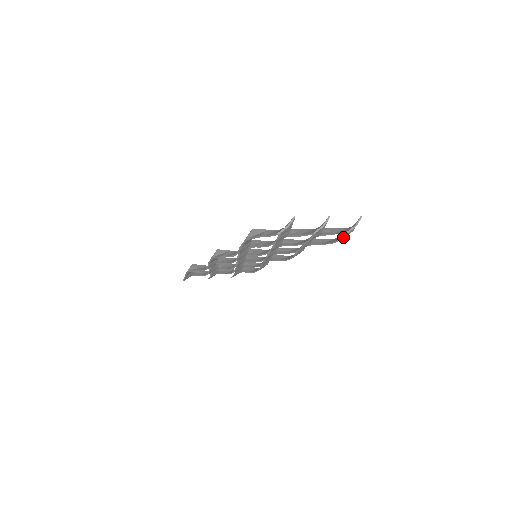
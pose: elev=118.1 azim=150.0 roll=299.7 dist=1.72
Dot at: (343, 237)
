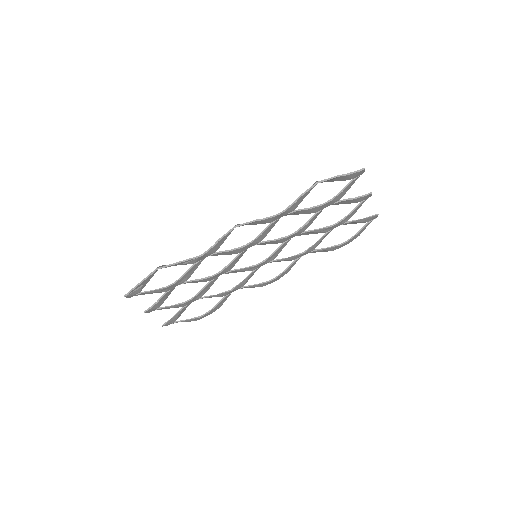
Dot at: (355, 236)
